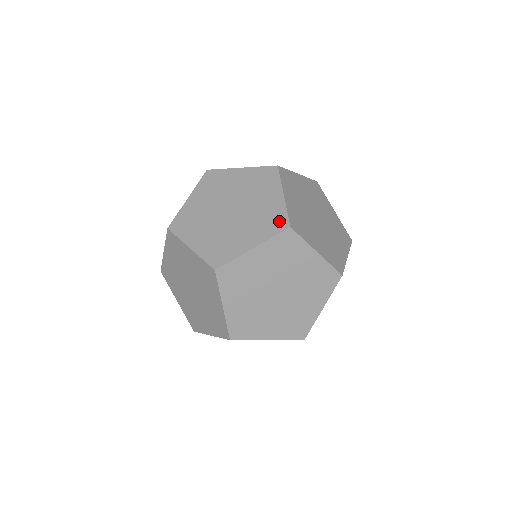
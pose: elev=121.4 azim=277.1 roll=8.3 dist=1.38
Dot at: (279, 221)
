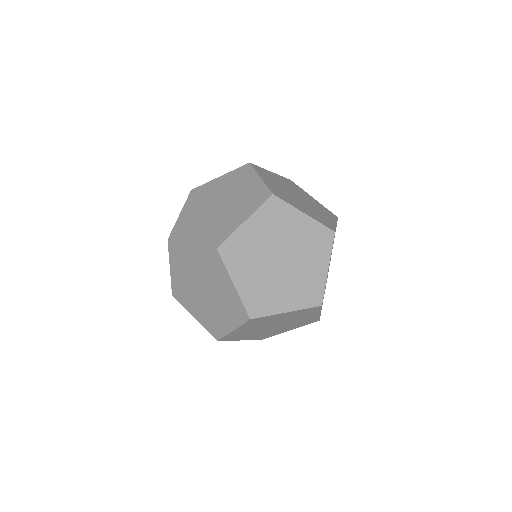
Dot at: (262, 194)
